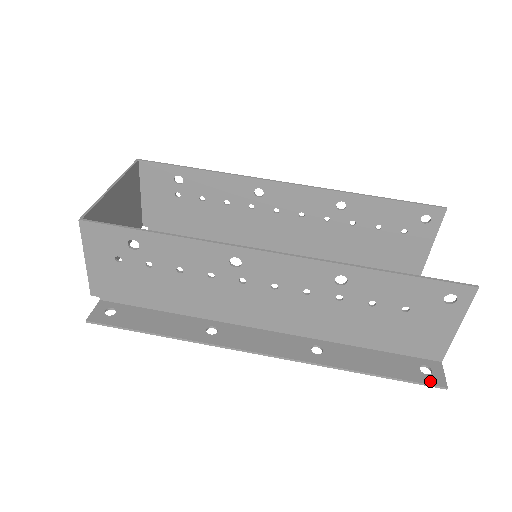
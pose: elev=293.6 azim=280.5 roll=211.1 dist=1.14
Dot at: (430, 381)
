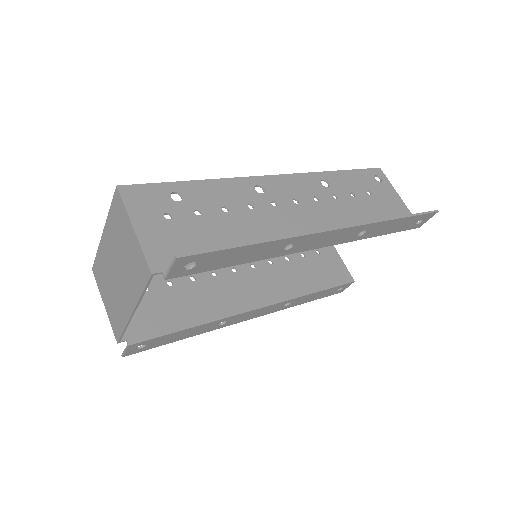
Dot at: (427, 213)
